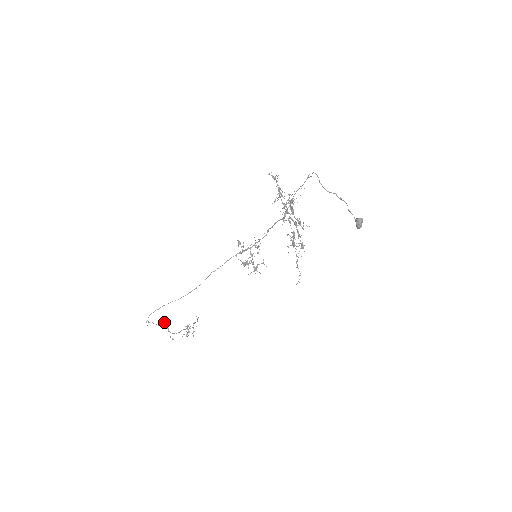
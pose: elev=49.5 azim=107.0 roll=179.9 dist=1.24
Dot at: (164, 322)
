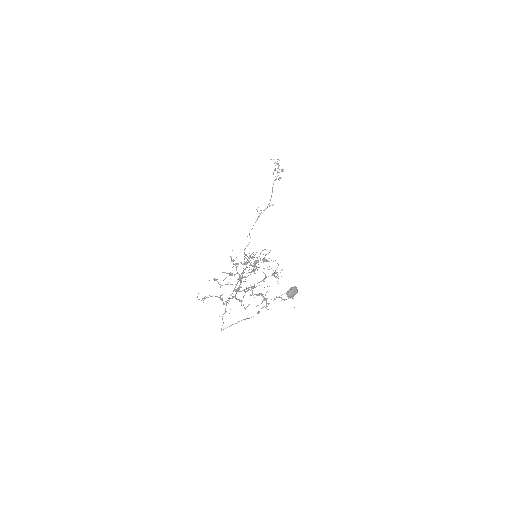
Dot at: occluded
